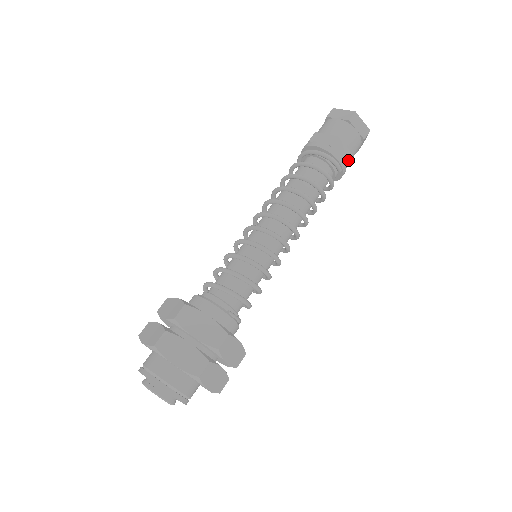
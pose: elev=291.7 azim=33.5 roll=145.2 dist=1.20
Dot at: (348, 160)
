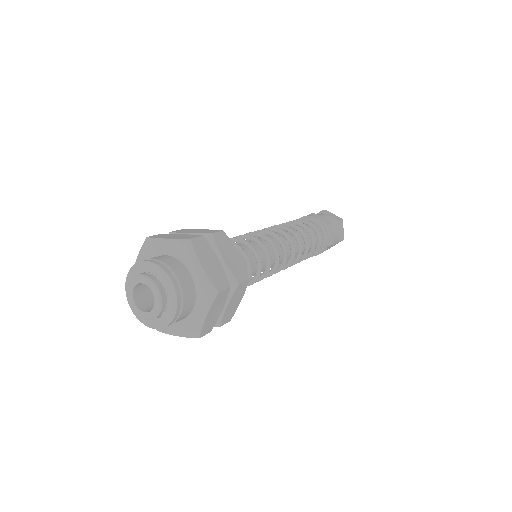
Dot at: (331, 244)
